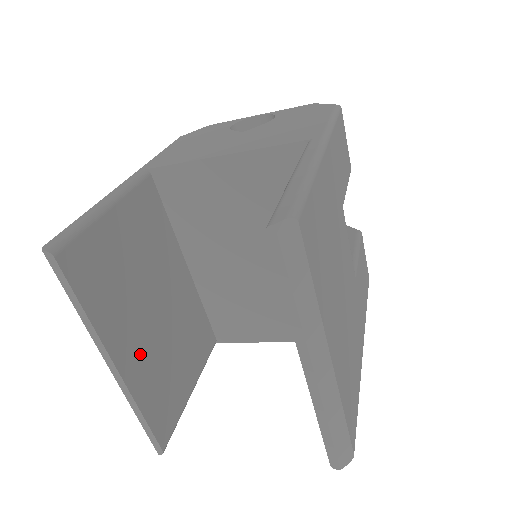
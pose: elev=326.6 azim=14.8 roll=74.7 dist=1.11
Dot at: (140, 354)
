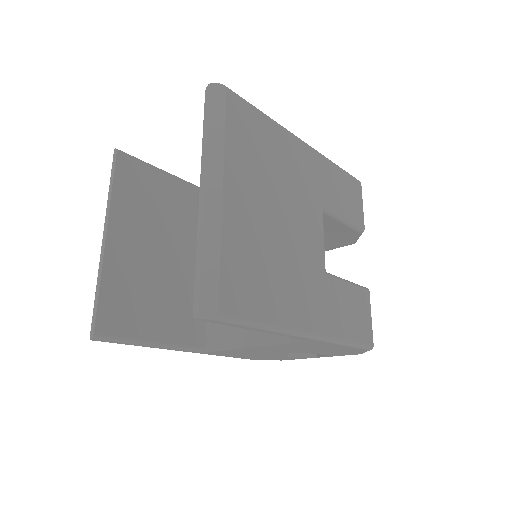
Dot at: (129, 255)
